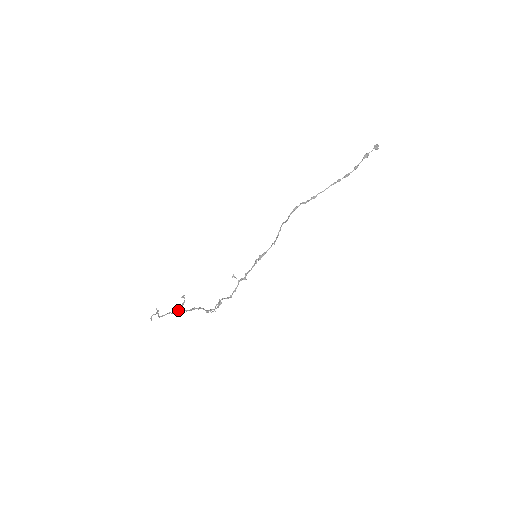
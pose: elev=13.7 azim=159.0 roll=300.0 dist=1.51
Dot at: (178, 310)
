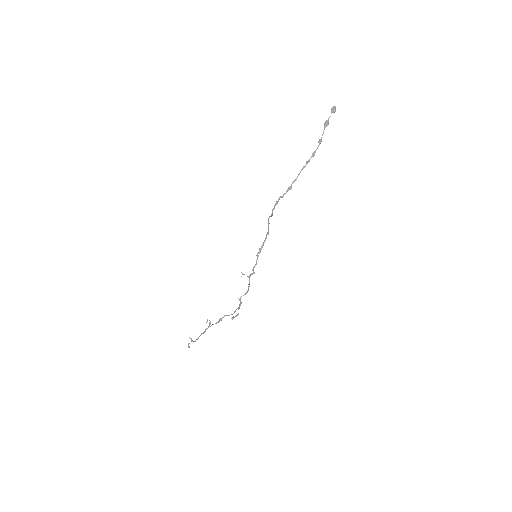
Dot at: (208, 327)
